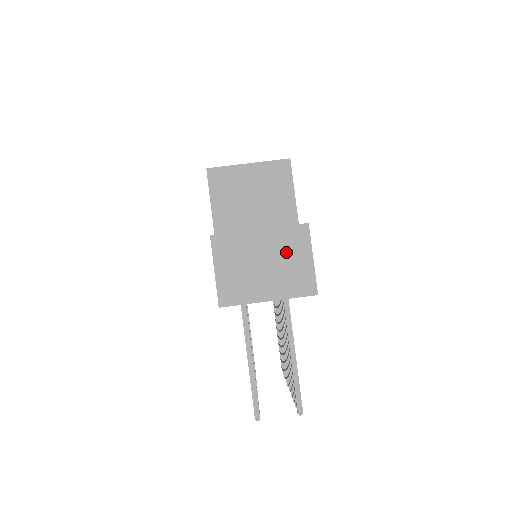
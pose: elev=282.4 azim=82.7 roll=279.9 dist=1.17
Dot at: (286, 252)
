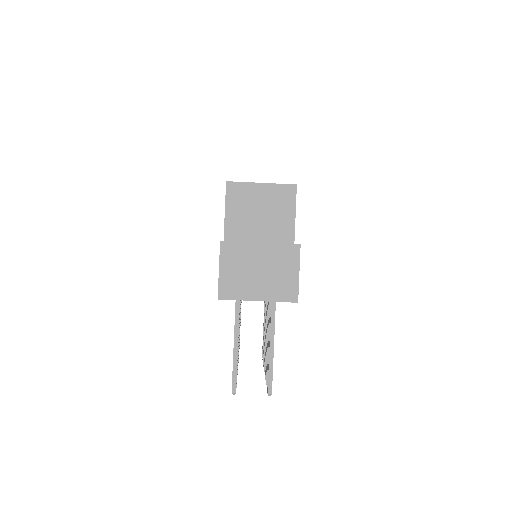
Dot at: (278, 264)
